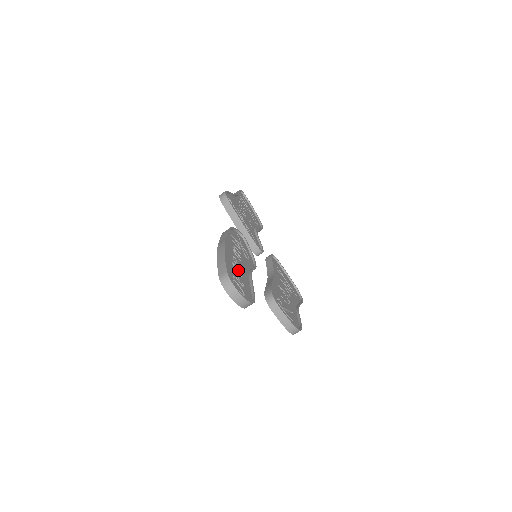
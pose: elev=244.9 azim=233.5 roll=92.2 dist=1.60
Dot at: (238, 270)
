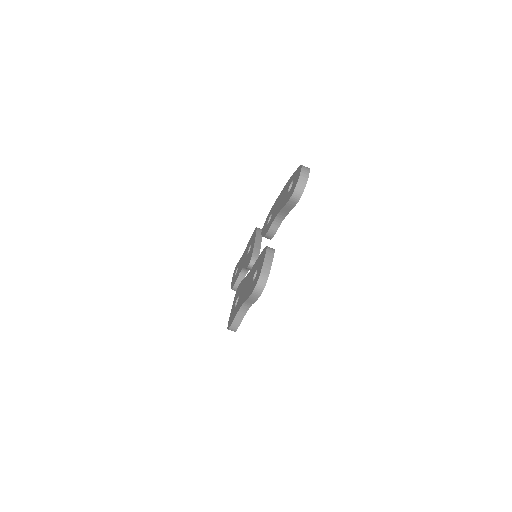
Dot at: occluded
